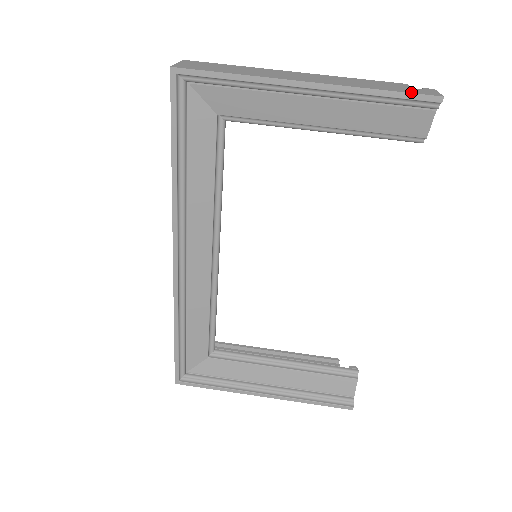
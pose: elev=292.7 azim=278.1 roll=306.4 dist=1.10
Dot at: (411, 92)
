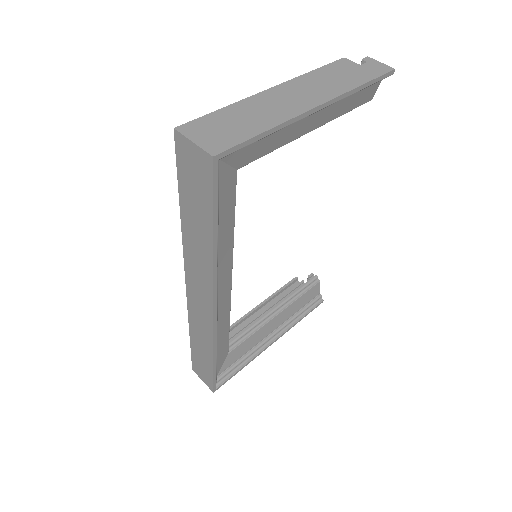
Dot at: (377, 75)
